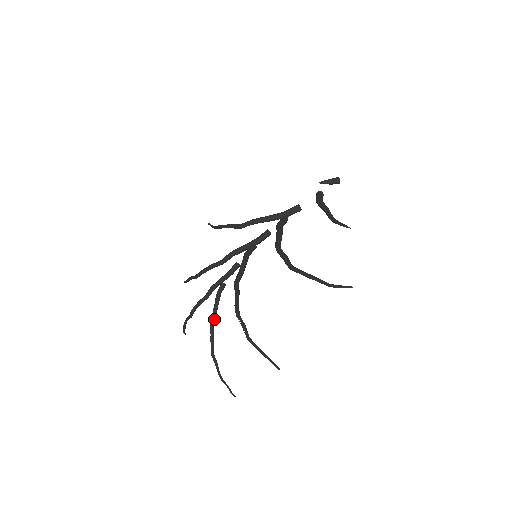
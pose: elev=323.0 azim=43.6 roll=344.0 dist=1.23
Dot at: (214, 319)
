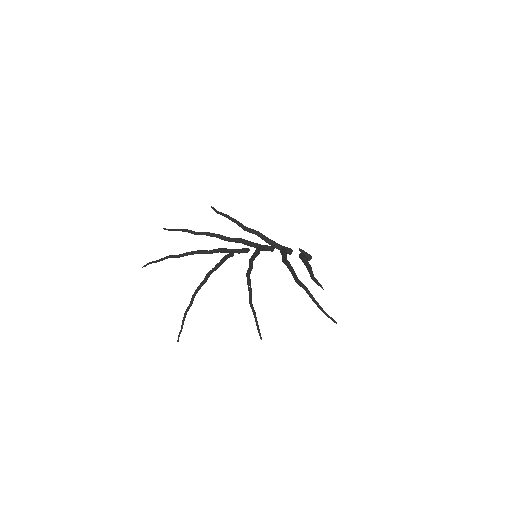
Dot at: (213, 271)
